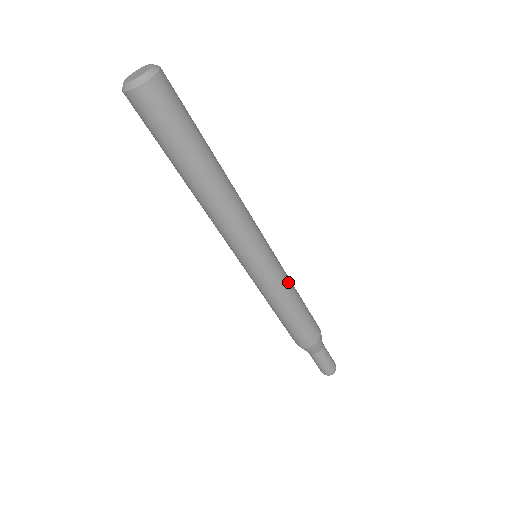
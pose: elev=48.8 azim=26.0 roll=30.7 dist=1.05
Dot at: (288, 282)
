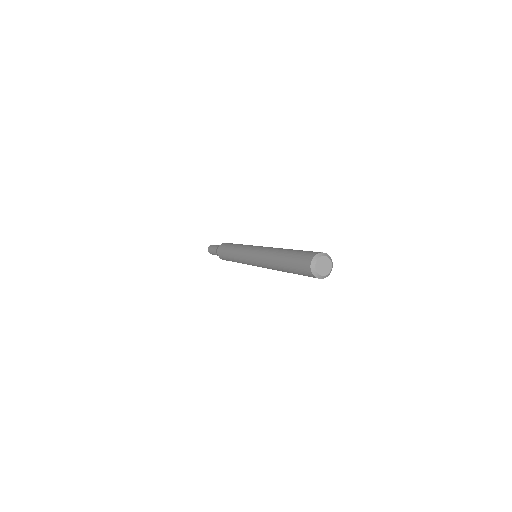
Dot at: occluded
